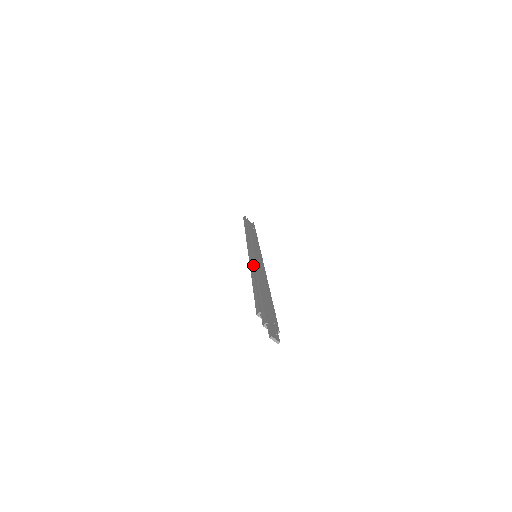
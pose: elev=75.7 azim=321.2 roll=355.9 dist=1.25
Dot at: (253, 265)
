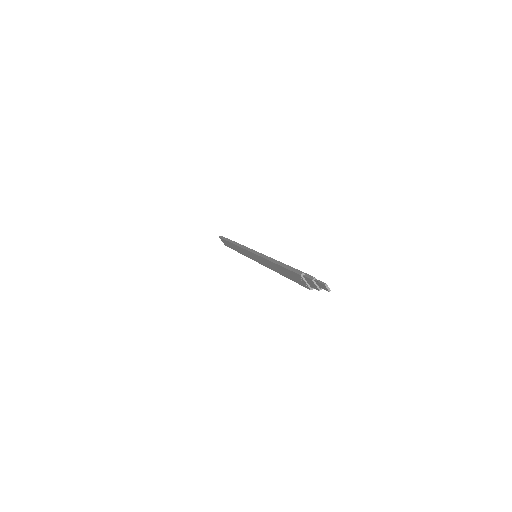
Dot at: (265, 256)
